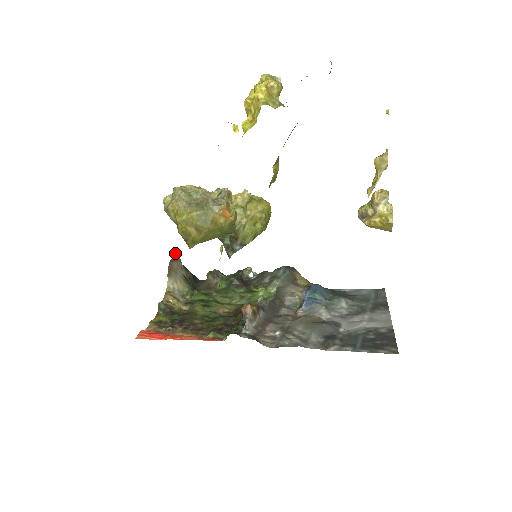
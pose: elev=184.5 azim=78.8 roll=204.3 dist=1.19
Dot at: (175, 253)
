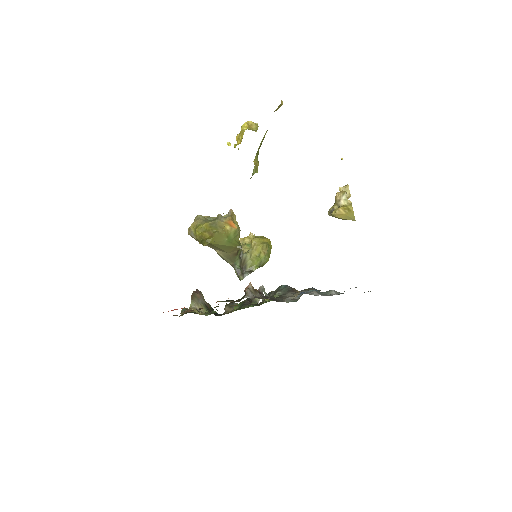
Dot at: occluded
